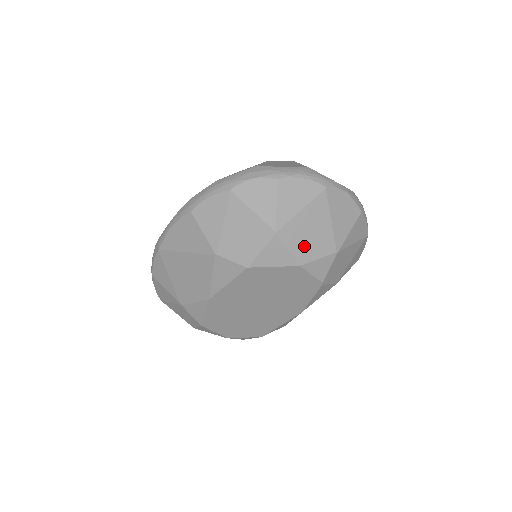
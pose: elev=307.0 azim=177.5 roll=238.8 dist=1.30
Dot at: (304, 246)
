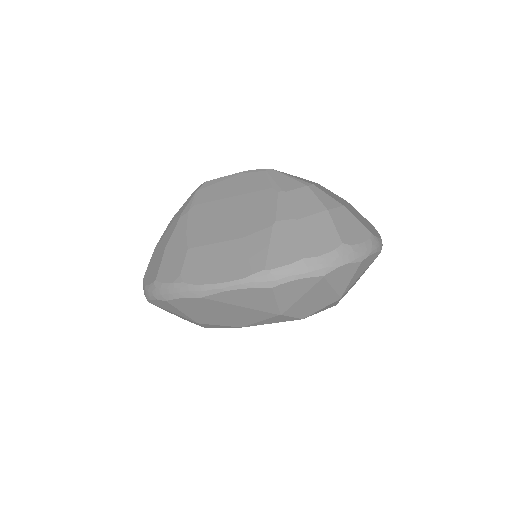
Dot at: occluded
